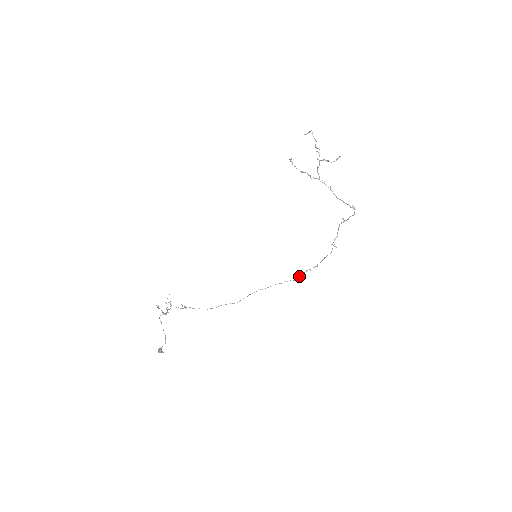
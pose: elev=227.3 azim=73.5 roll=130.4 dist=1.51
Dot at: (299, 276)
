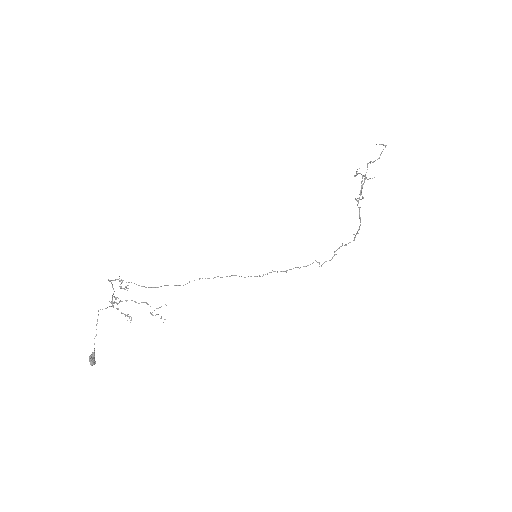
Dot at: occluded
